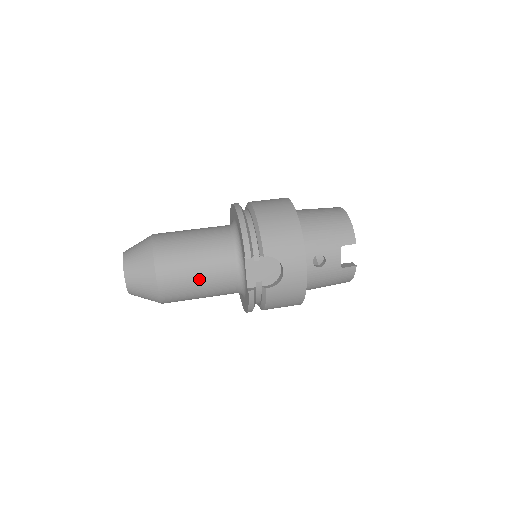
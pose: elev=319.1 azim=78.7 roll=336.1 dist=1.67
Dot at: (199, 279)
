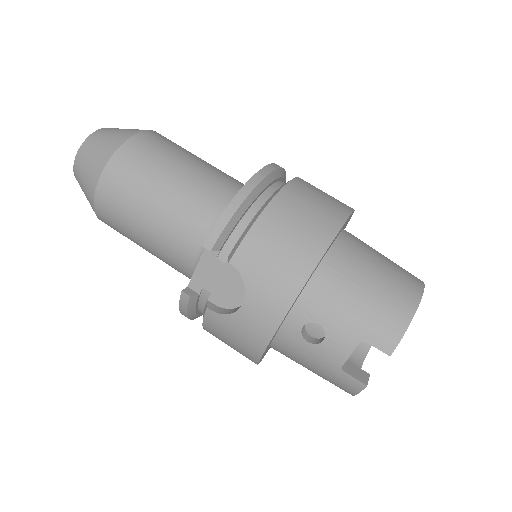
Dot at: (146, 225)
